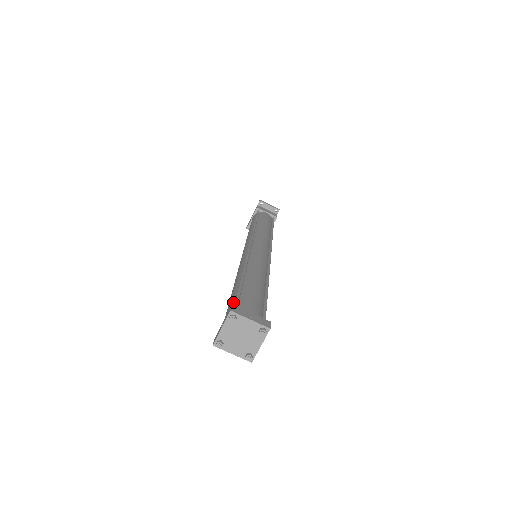
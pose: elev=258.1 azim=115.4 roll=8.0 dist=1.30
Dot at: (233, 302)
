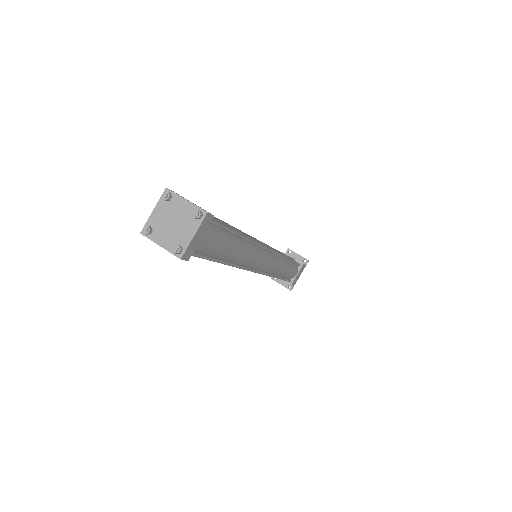
Dot at: occluded
